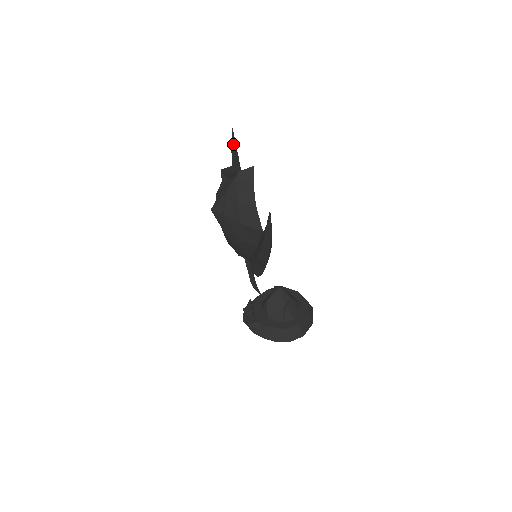
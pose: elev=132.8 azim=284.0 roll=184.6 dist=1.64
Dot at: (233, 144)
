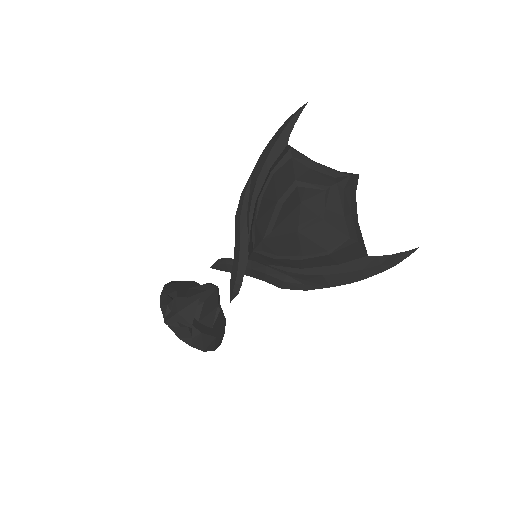
Dot at: occluded
